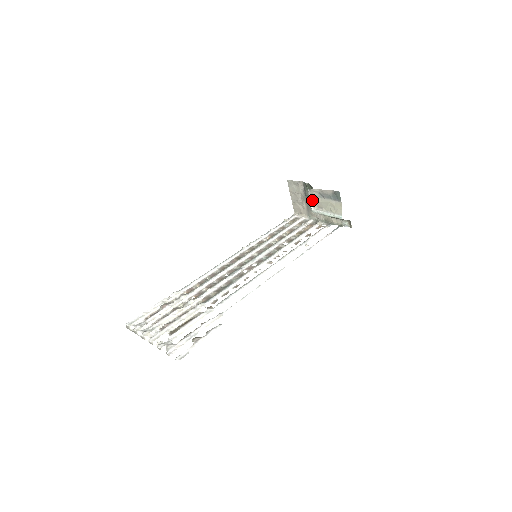
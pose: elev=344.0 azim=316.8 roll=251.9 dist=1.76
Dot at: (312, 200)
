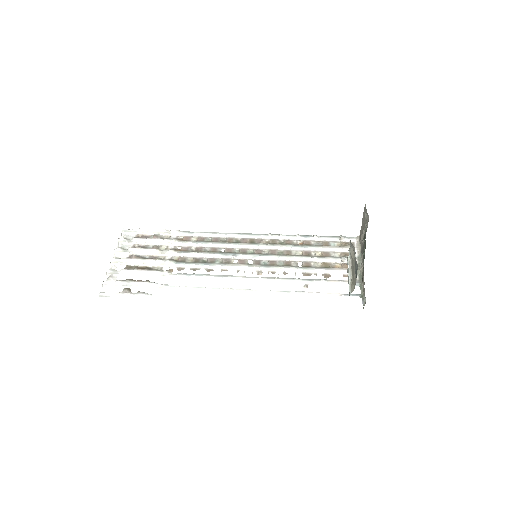
Dot at: (350, 250)
